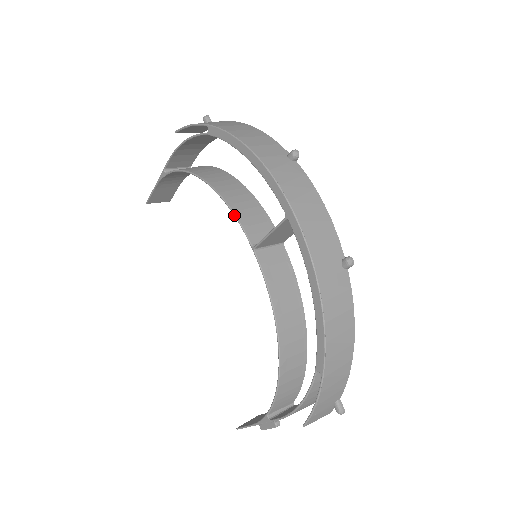
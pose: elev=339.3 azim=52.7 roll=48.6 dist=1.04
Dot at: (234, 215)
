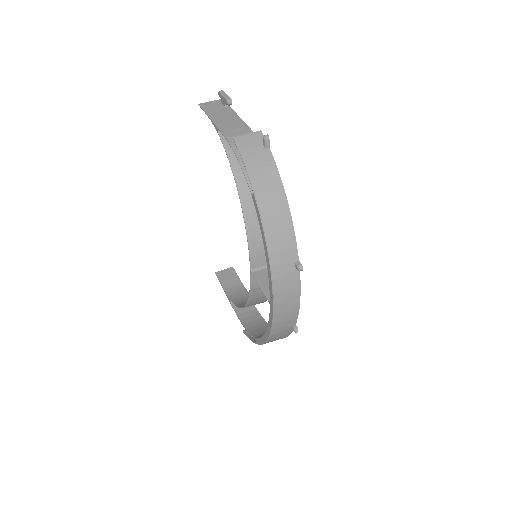
Dot at: (248, 246)
